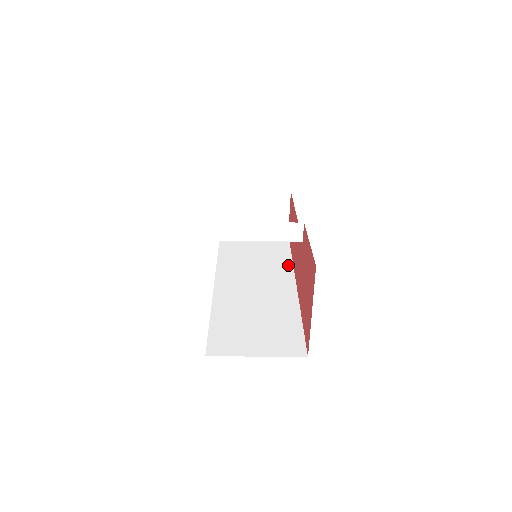
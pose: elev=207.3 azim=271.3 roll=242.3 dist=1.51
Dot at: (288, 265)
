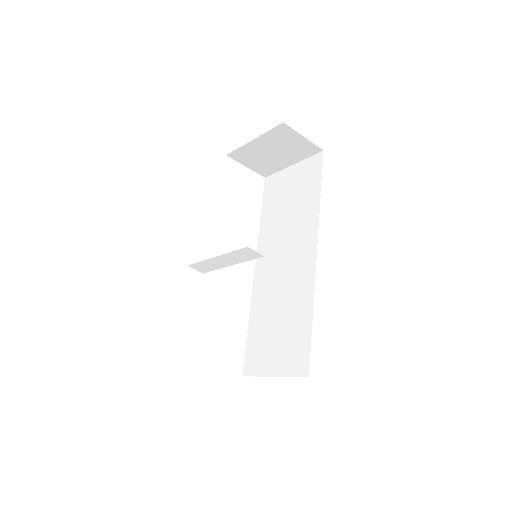
Dot at: (314, 220)
